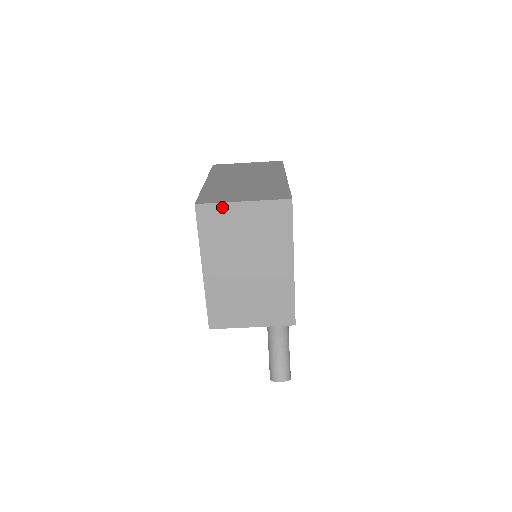
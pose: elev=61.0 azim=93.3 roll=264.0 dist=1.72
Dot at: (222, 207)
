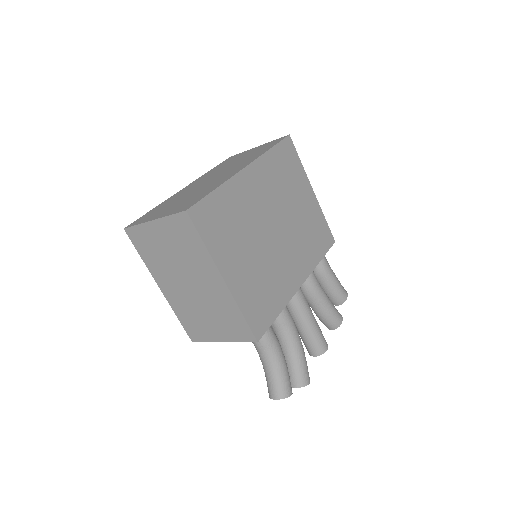
Dot at: (142, 228)
